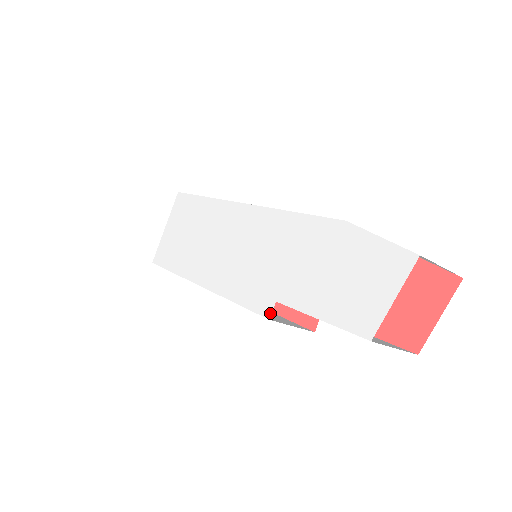
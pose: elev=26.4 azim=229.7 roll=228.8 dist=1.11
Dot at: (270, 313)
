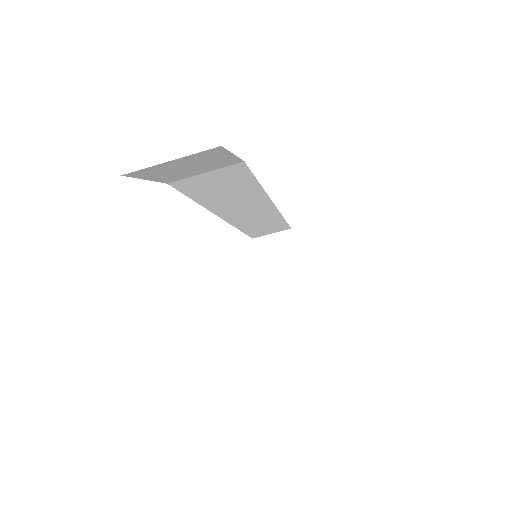
Dot at: occluded
